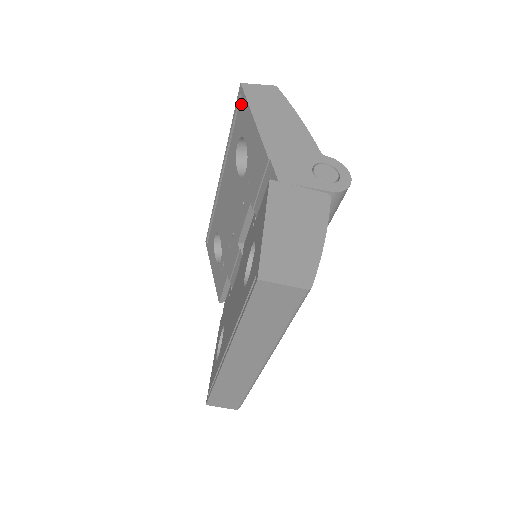
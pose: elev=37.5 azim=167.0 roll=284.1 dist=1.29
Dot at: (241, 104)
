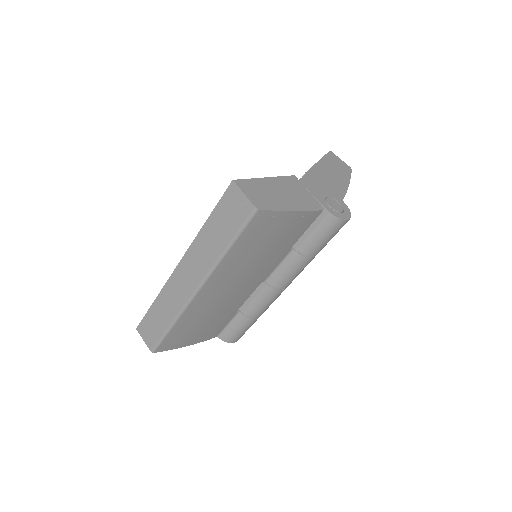
Dot at: occluded
